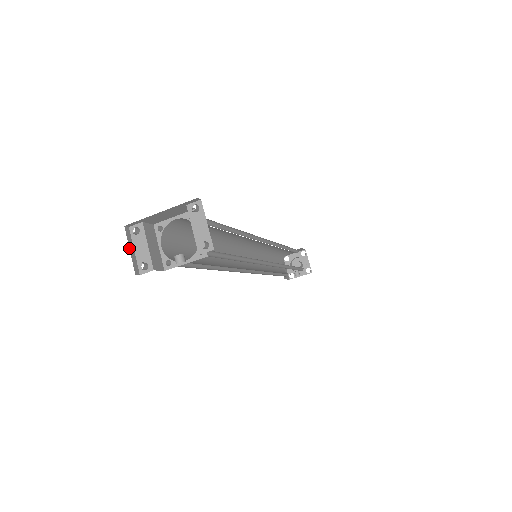
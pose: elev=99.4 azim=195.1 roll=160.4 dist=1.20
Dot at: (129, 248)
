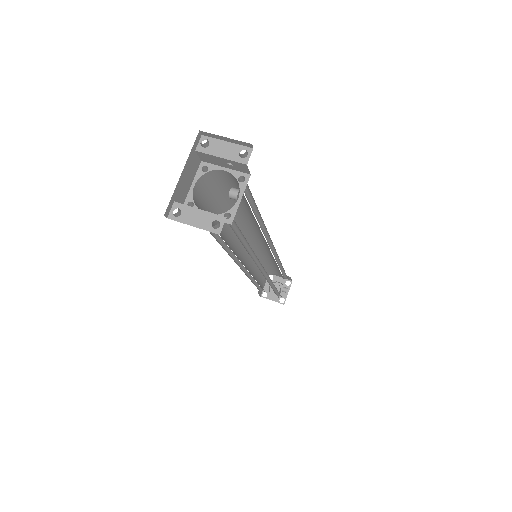
Dot at: (188, 223)
